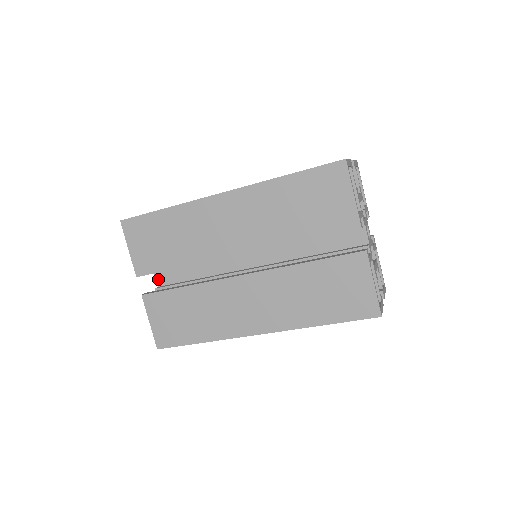
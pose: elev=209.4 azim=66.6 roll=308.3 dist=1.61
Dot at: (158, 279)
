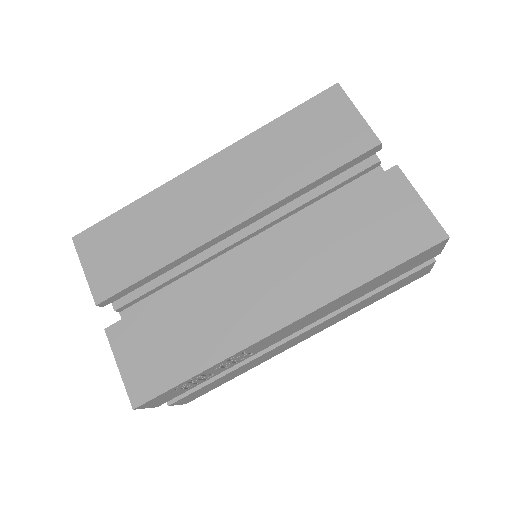
Dot at: occluded
